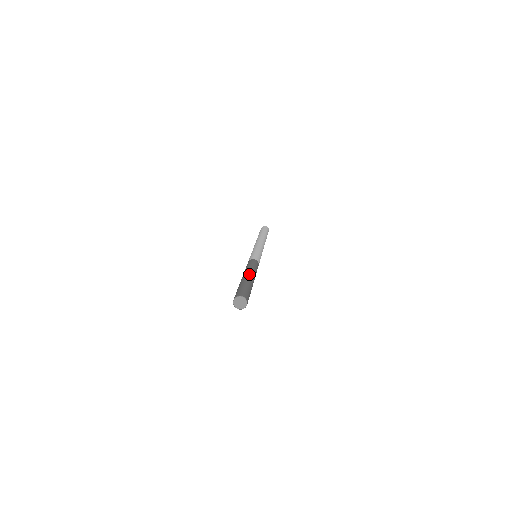
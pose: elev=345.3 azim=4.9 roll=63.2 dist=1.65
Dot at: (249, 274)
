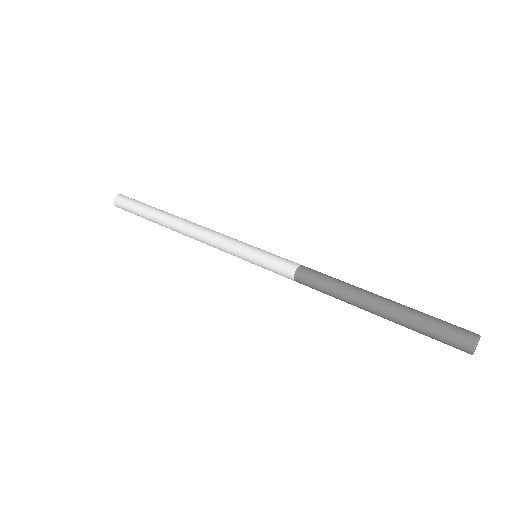
Dot at: occluded
